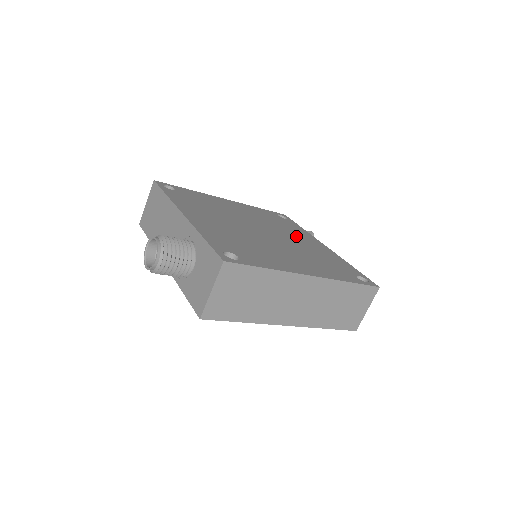
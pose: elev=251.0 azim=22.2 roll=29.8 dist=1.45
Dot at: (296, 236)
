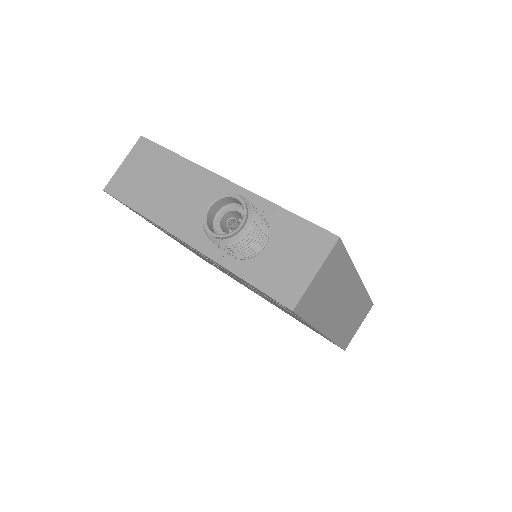
Dot at: occluded
